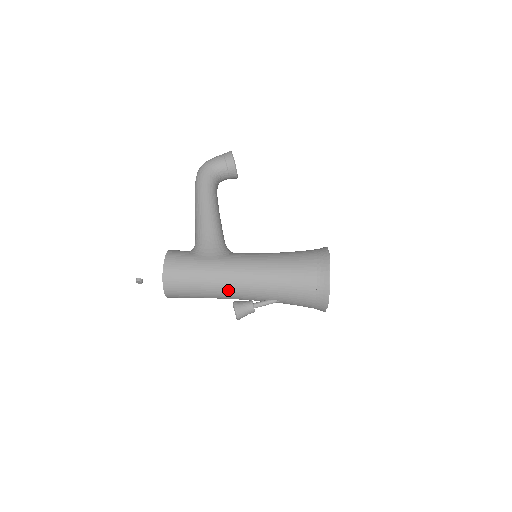
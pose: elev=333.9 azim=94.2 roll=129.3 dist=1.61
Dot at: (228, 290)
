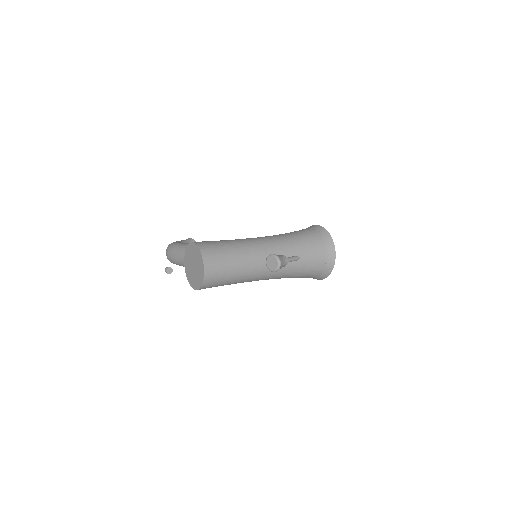
Dot at: (257, 250)
